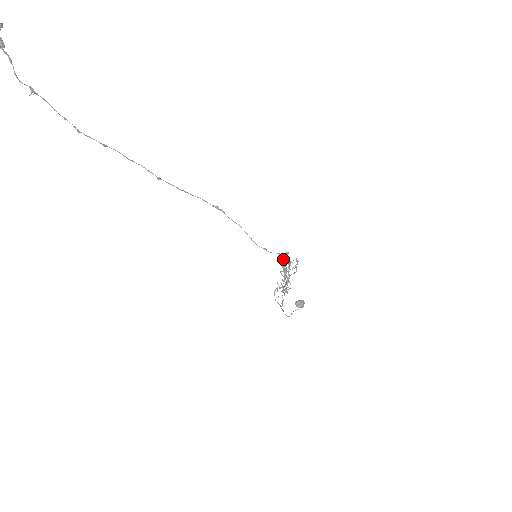
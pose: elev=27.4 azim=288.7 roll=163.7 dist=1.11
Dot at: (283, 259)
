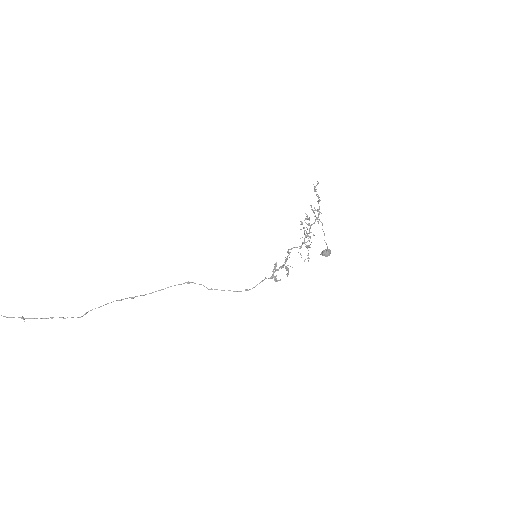
Dot at: (273, 272)
